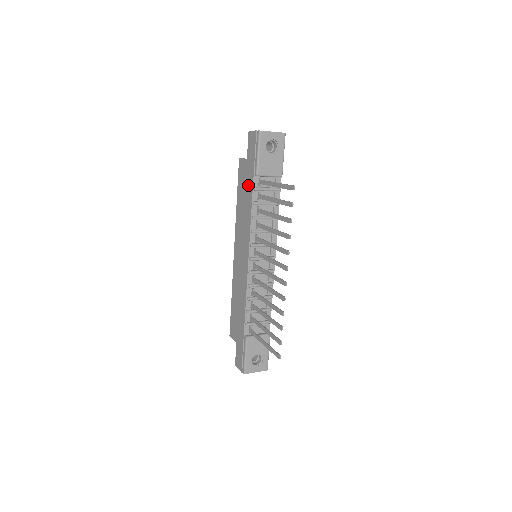
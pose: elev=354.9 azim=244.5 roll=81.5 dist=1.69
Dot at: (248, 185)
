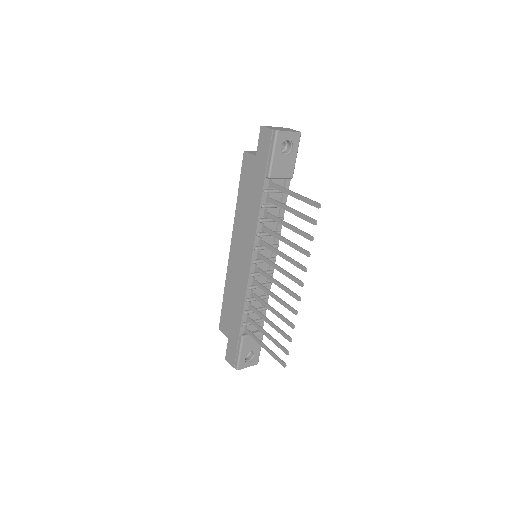
Dot at: (256, 185)
